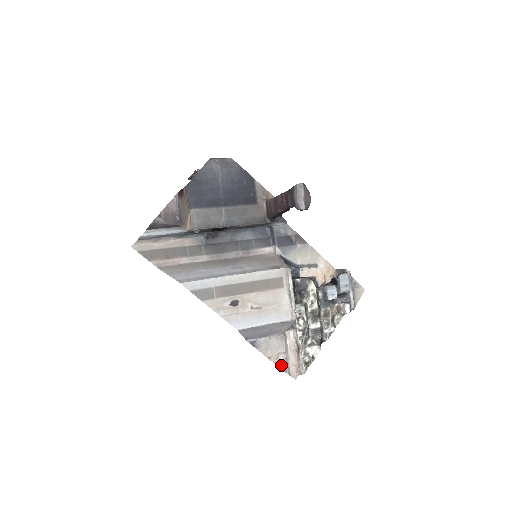
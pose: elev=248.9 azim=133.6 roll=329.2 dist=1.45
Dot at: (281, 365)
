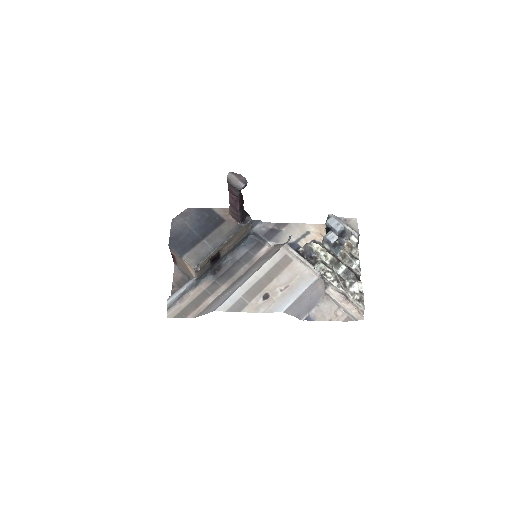
Dot at: (344, 319)
